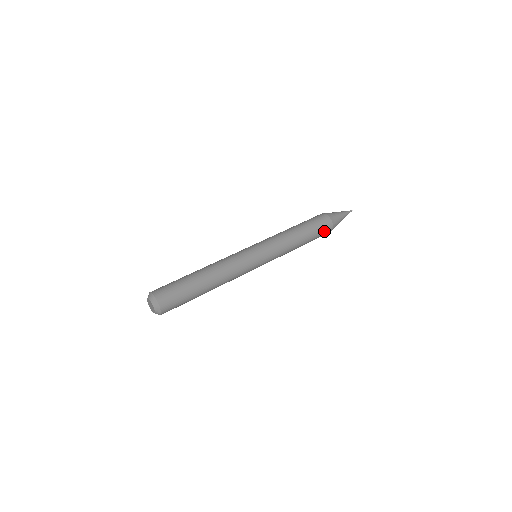
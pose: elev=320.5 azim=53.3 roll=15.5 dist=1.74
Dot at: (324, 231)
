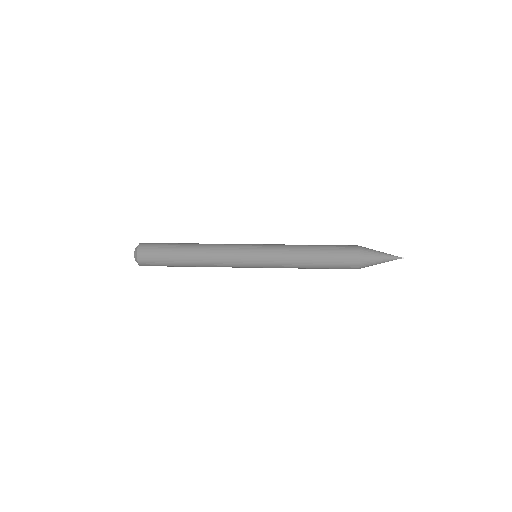
Dot at: (346, 259)
